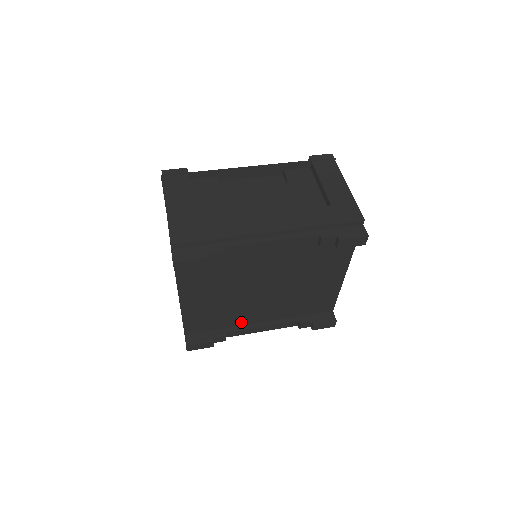
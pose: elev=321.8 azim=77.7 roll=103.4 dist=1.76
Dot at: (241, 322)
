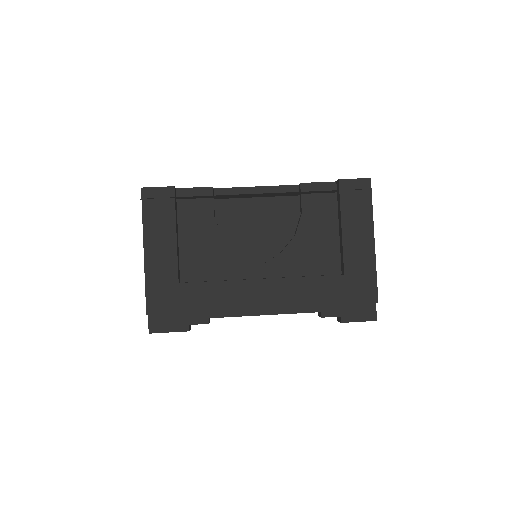
Dot at: occluded
